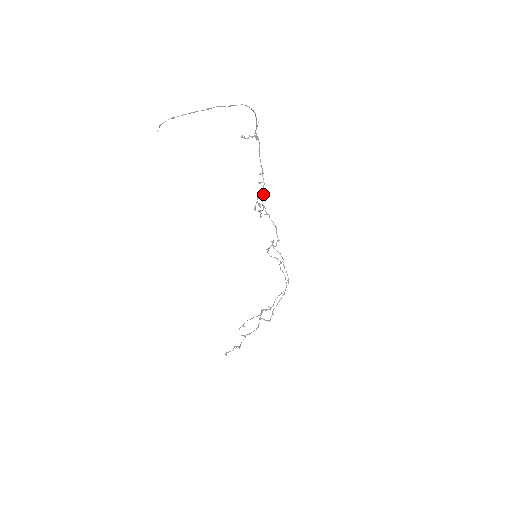
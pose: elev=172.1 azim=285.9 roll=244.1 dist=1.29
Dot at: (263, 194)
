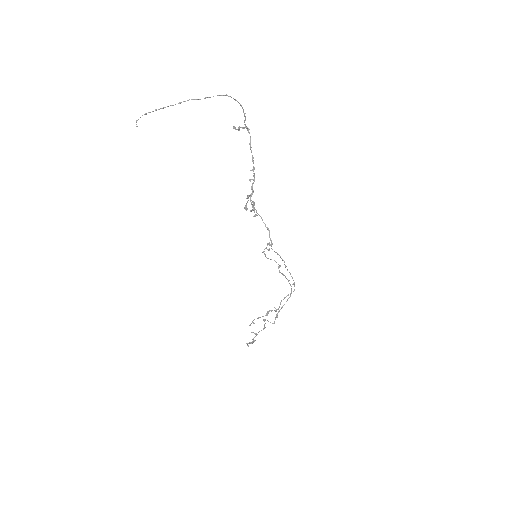
Dot at: (251, 194)
